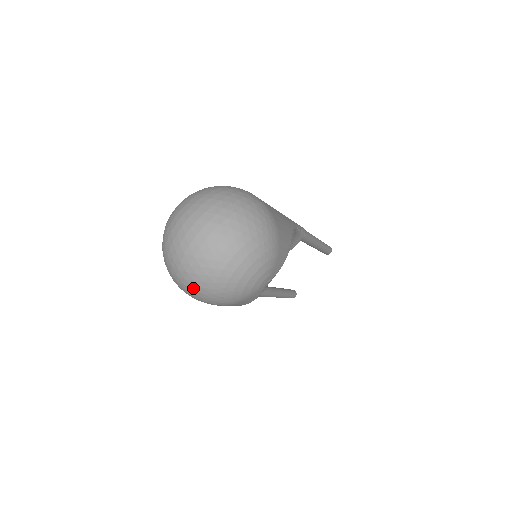
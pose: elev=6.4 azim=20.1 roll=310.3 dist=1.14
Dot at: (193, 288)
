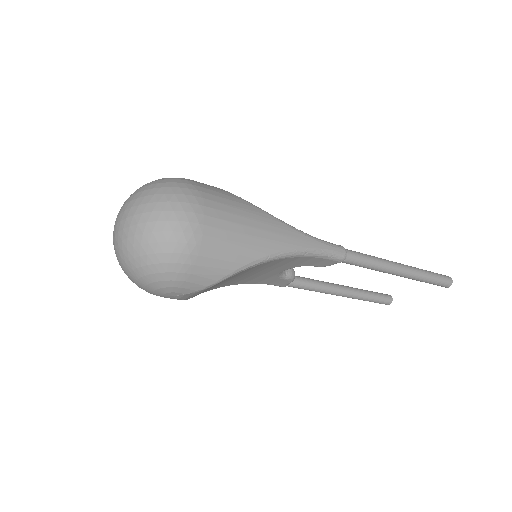
Dot at: occluded
